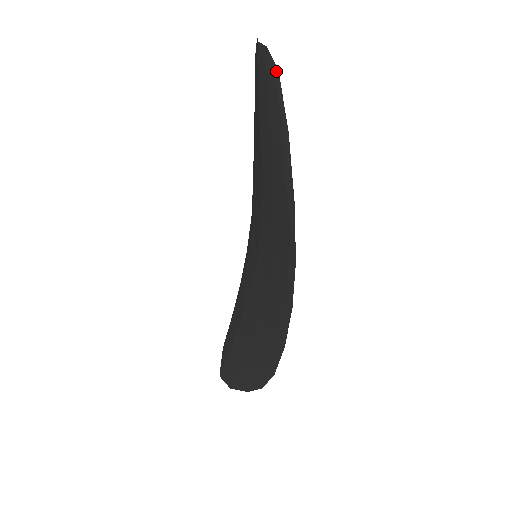
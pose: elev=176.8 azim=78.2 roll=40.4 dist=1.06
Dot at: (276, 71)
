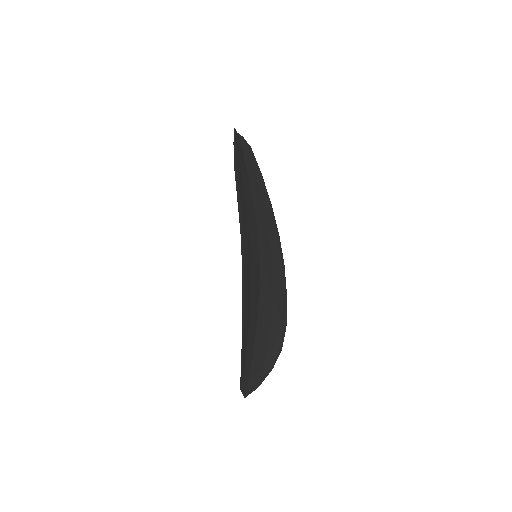
Dot at: (234, 130)
